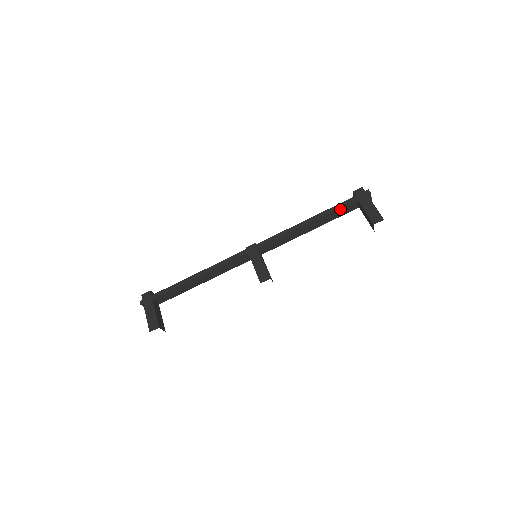
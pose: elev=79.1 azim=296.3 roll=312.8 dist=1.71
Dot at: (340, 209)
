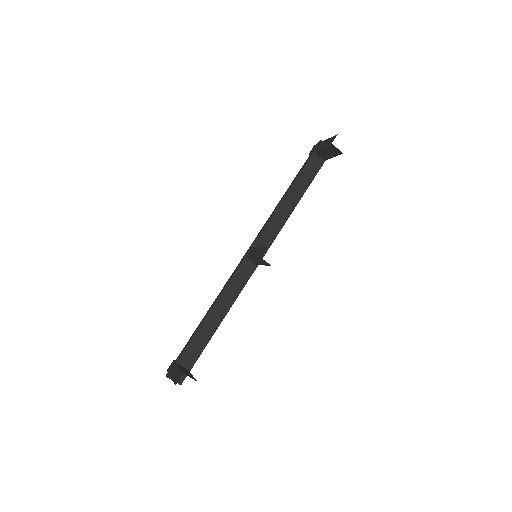
Dot at: (305, 169)
